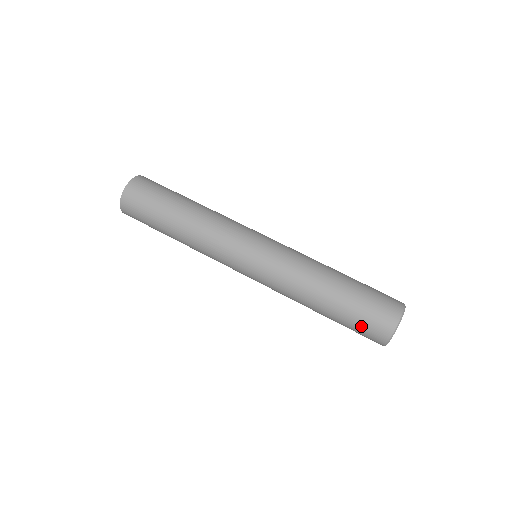
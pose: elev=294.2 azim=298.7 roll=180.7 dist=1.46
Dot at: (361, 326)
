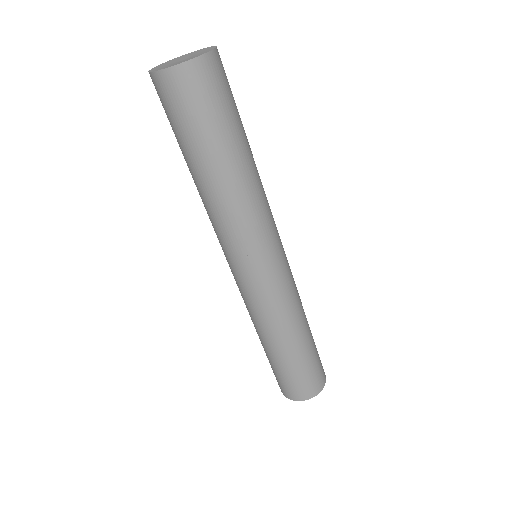
Dot at: (282, 380)
